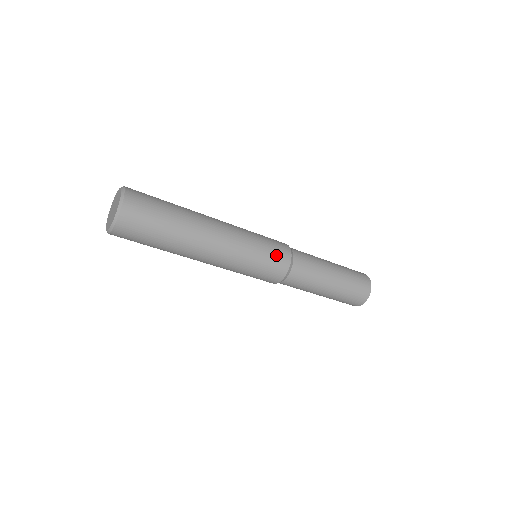
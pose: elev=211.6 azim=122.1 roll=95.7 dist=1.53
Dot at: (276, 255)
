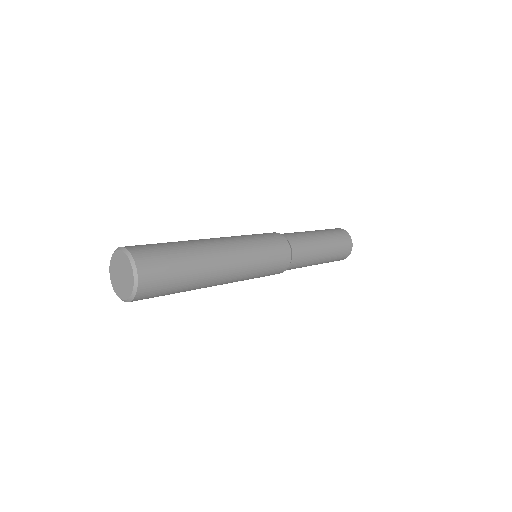
Dot at: (278, 252)
